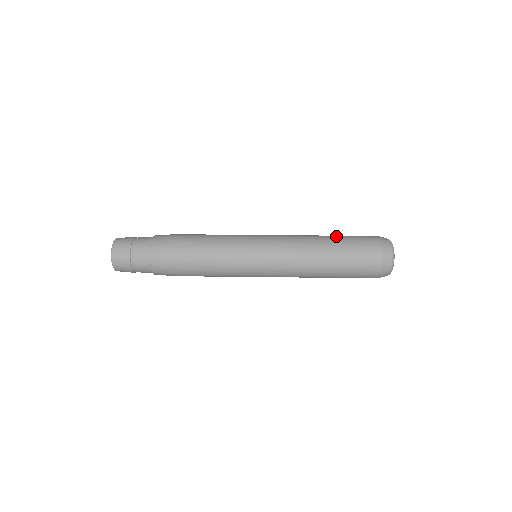
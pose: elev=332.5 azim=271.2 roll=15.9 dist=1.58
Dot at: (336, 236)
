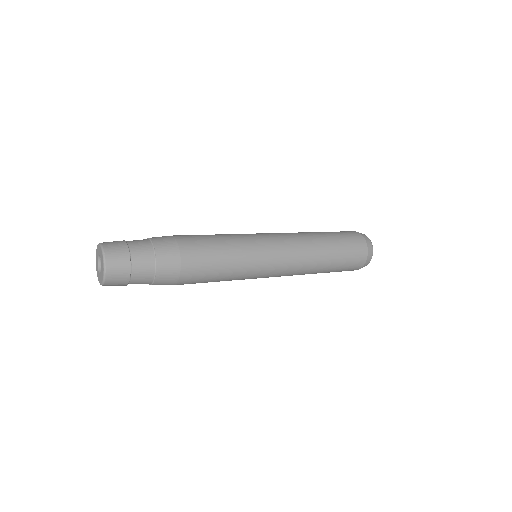
Dot at: occluded
